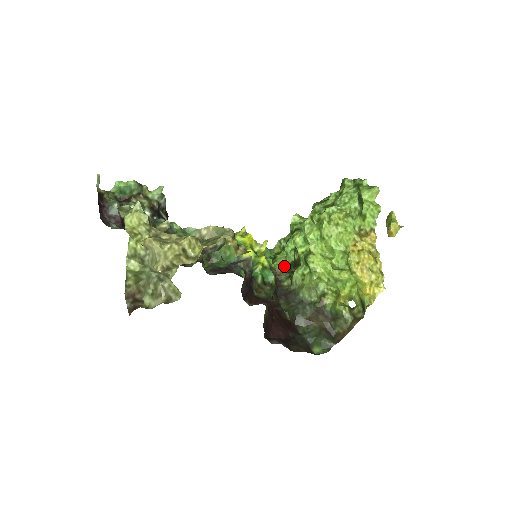
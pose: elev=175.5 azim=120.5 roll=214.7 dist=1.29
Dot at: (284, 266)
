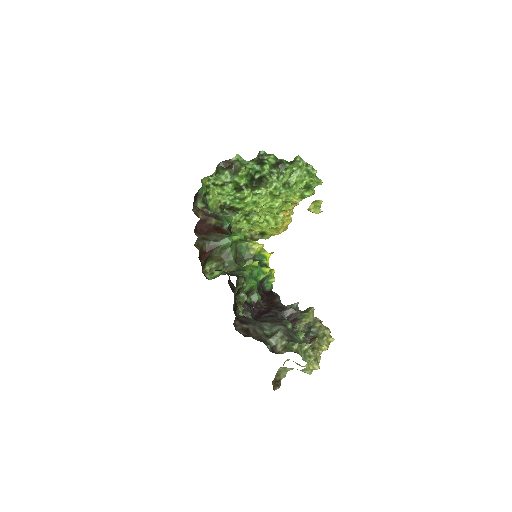
Dot at: (218, 206)
